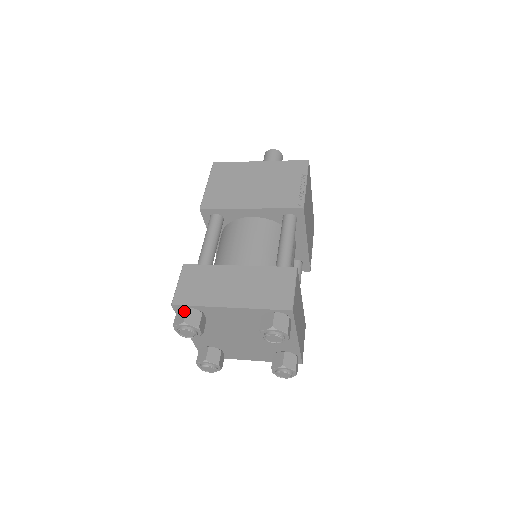
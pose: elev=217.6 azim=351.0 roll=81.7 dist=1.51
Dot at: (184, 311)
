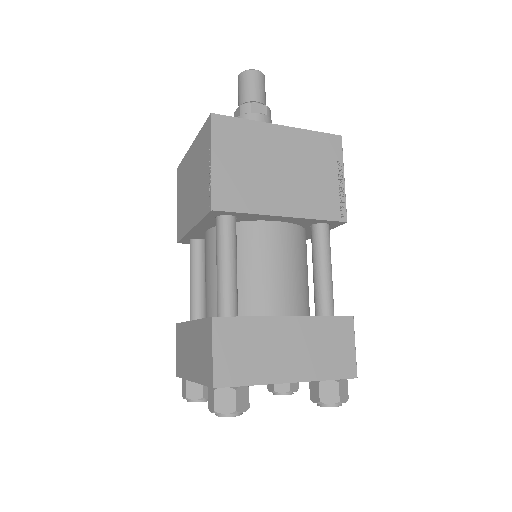
Dot at: (231, 393)
